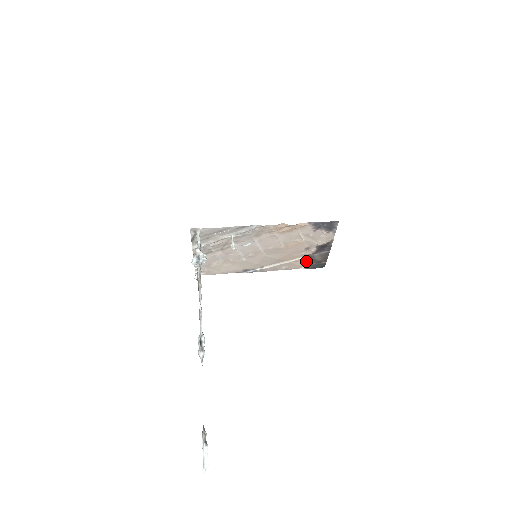
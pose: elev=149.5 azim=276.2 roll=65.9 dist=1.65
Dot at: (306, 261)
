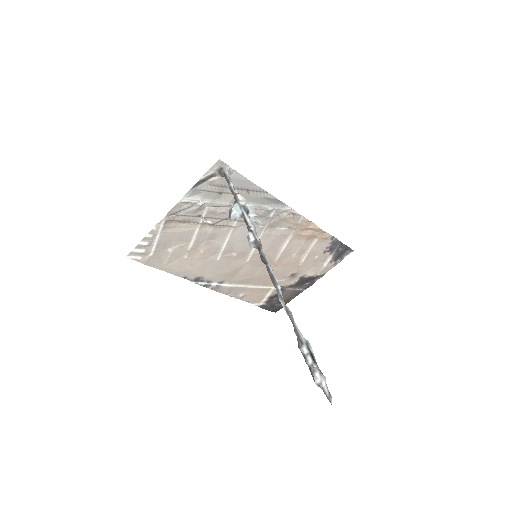
Dot at: (272, 294)
